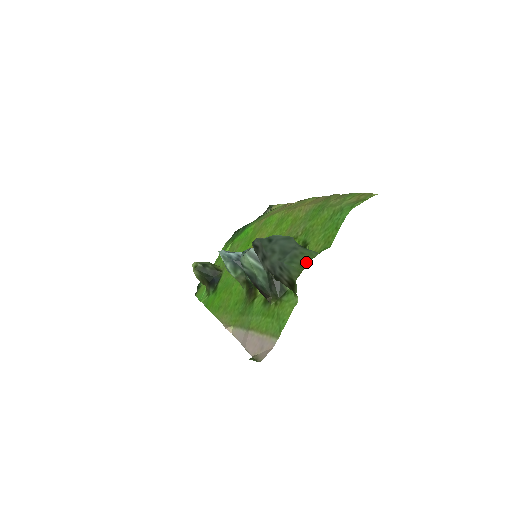
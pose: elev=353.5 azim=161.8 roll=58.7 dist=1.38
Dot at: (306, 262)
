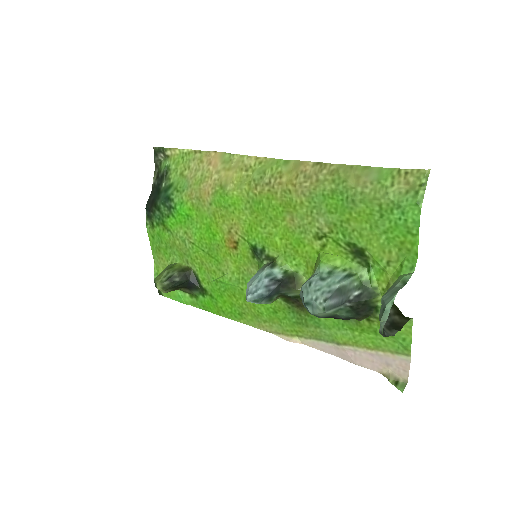
Dot at: (395, 281)
